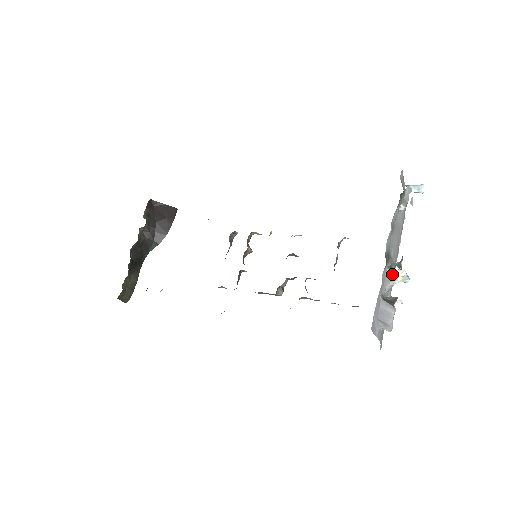
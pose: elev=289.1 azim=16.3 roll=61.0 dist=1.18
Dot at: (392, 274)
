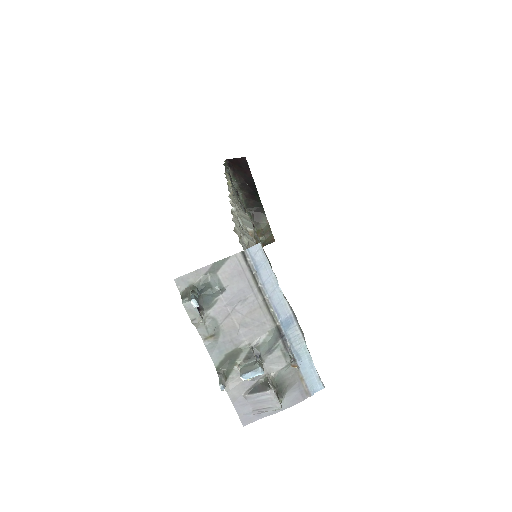
Dot at: occluded
